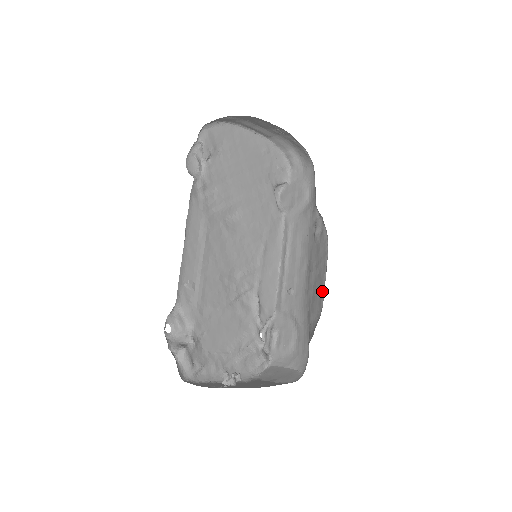
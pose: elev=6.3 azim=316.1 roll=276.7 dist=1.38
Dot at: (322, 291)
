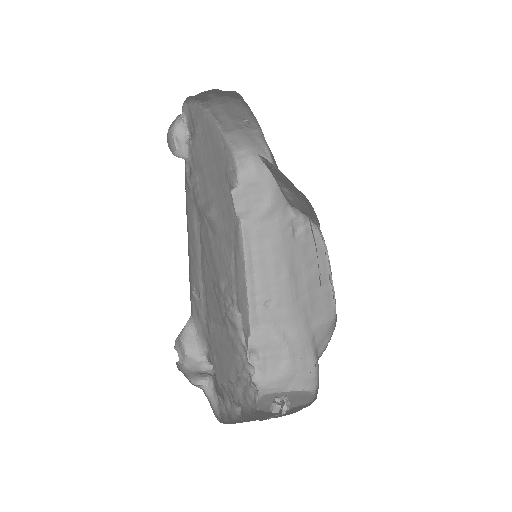
Dot at: (329, 290)
